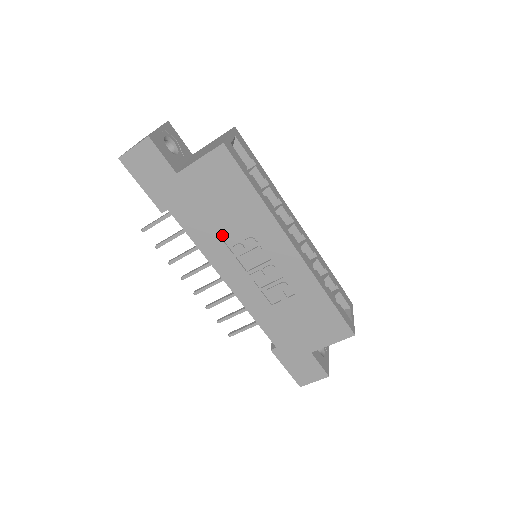
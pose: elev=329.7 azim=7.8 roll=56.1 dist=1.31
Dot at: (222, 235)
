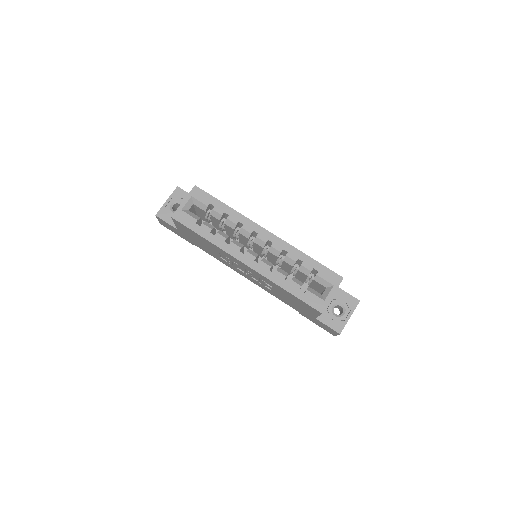
Dot at: (217, 255)
